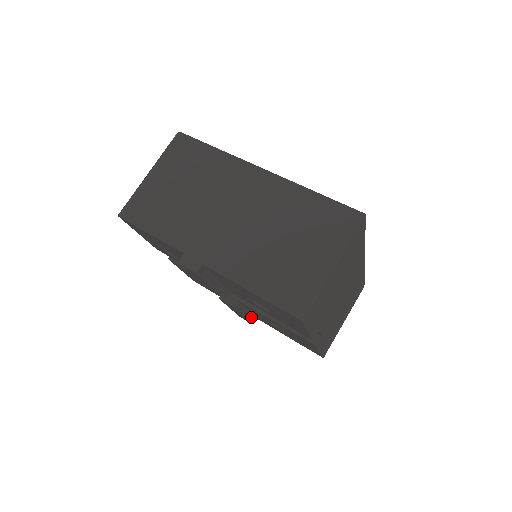
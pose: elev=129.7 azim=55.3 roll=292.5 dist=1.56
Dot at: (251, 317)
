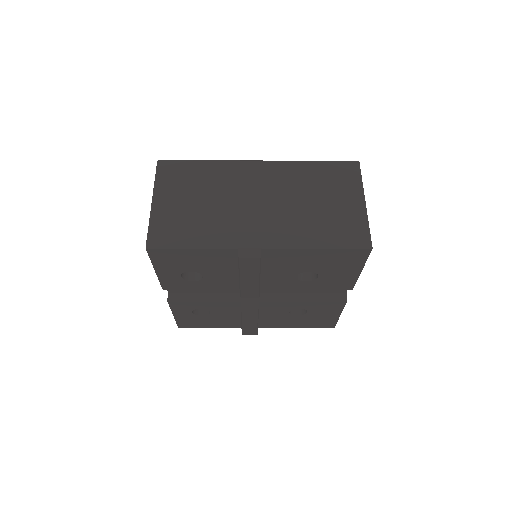
Dot at: occluded
